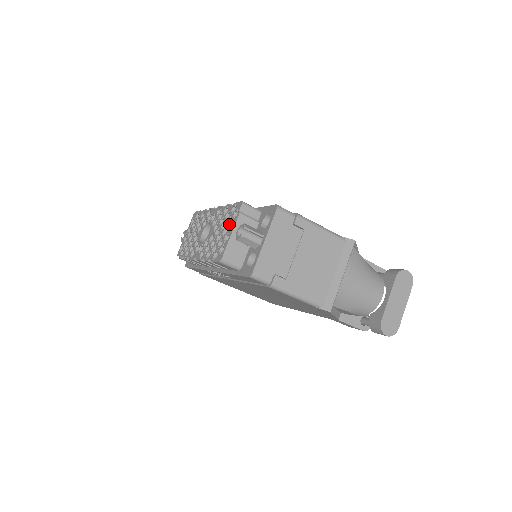
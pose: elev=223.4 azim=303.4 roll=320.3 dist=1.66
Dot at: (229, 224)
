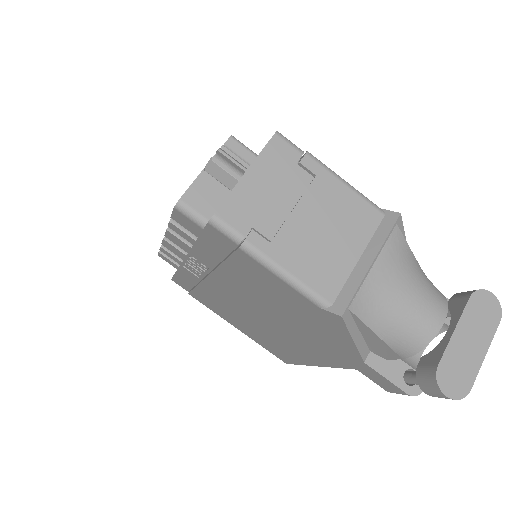
Dot at: occluded
